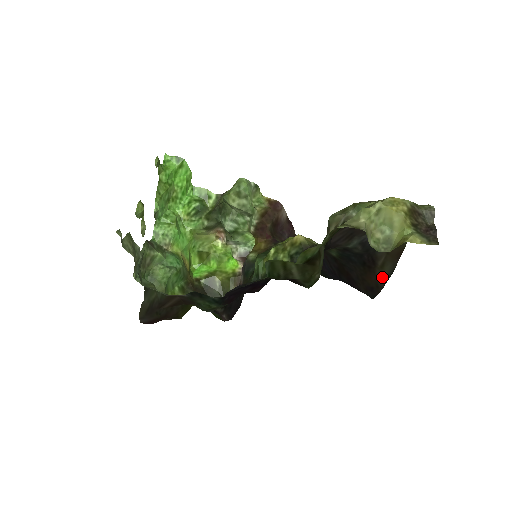
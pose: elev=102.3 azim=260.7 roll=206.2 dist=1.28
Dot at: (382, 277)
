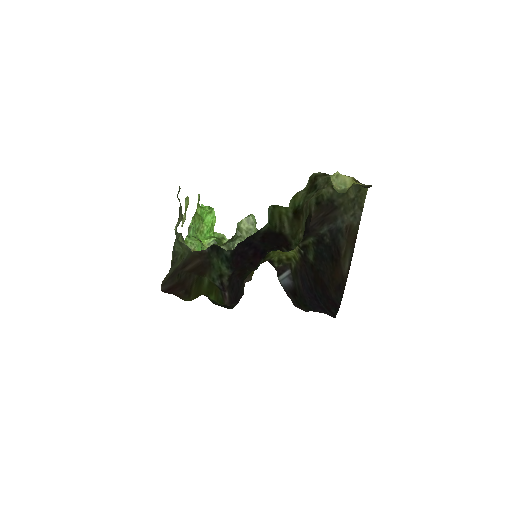
Dot at: (345, 267)
